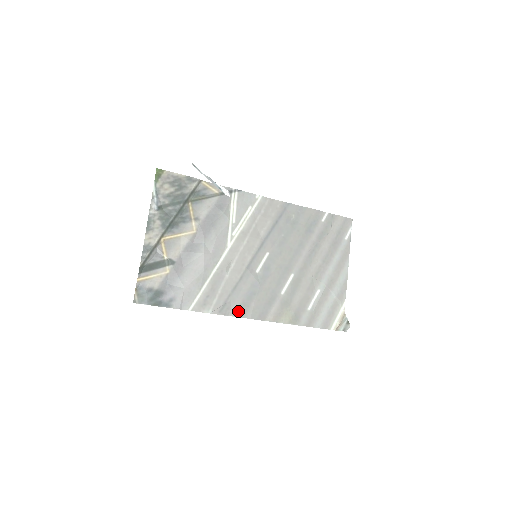
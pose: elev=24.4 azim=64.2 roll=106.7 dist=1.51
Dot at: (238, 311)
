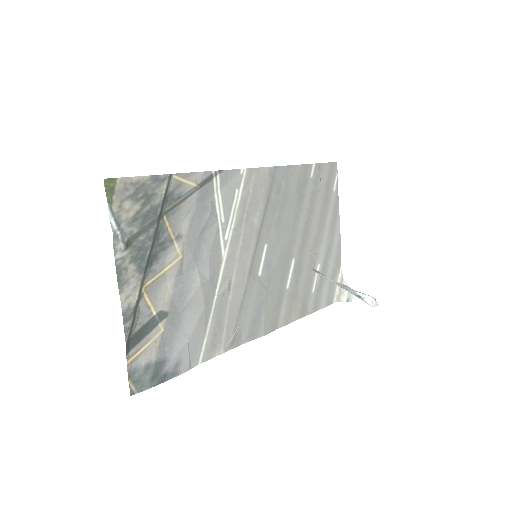
Dot at: (250, 333)
